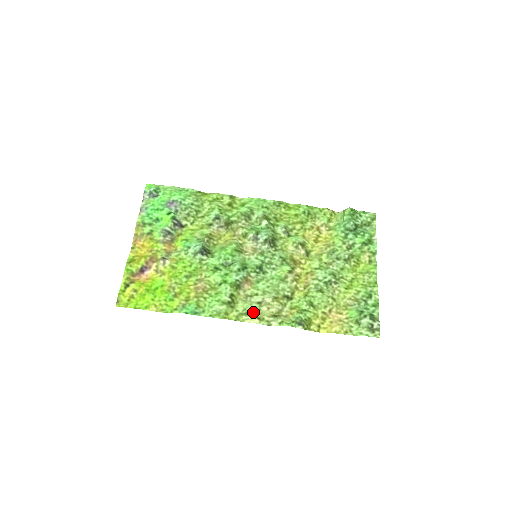
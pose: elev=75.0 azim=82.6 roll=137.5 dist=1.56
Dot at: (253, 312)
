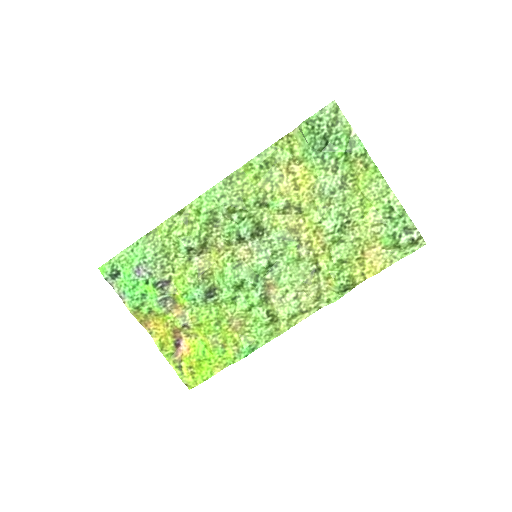
Dot at: (297, 311)
